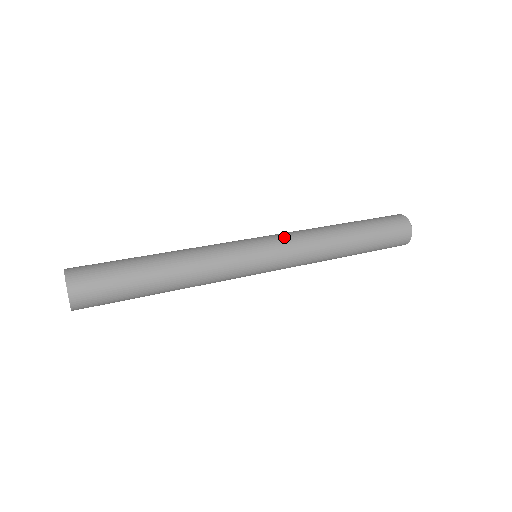
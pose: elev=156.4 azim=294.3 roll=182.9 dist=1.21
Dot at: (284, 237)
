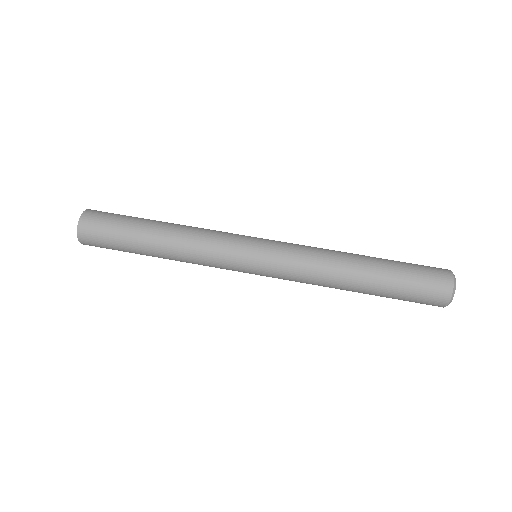
Dot at: (282, 272)
